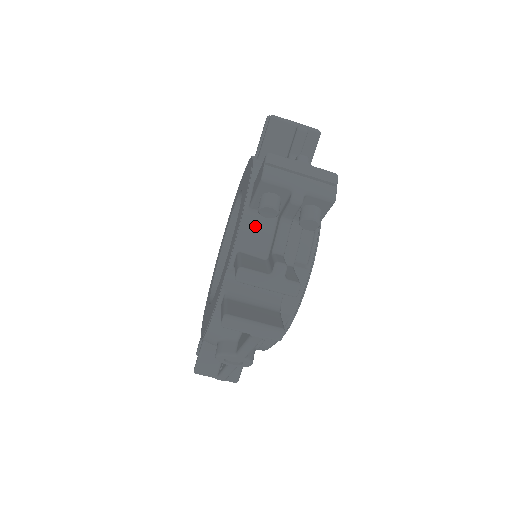
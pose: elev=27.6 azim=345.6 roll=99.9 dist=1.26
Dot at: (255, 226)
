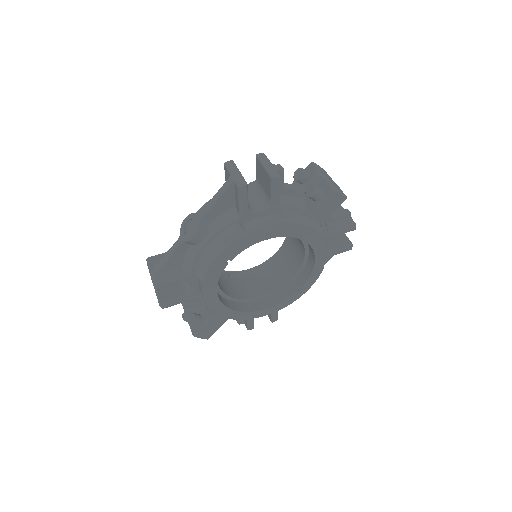
Dot at: occluded
